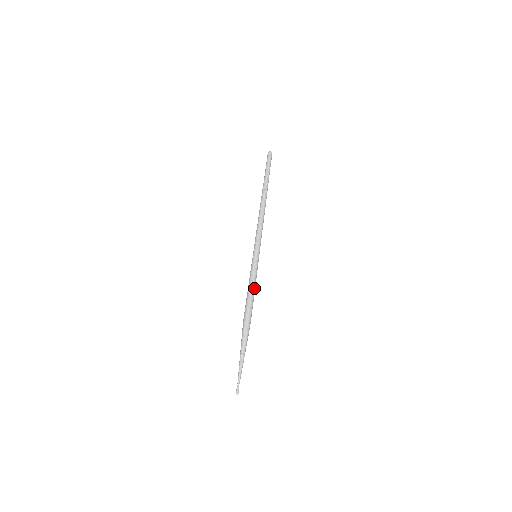
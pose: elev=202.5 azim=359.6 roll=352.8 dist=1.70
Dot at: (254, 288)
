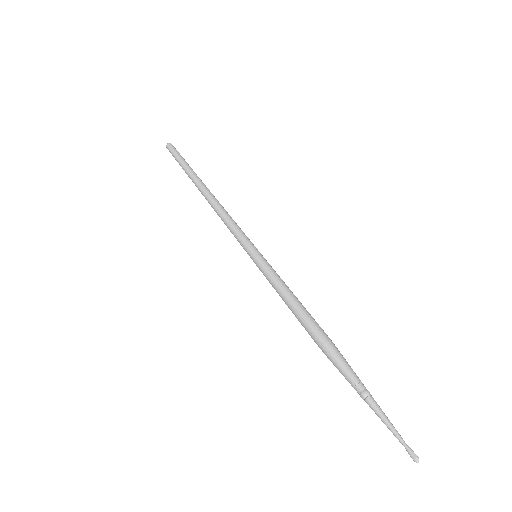
Dot at: (290, 293)
